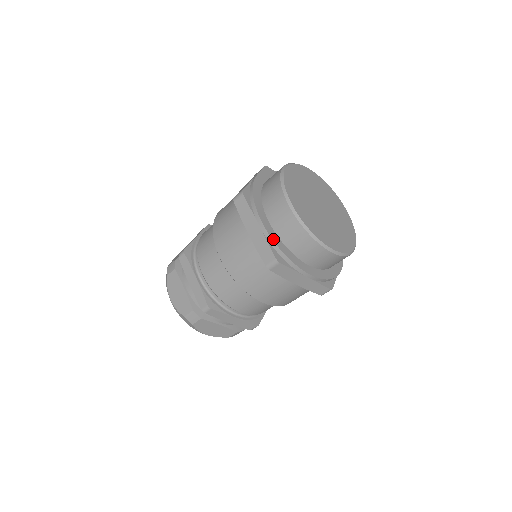
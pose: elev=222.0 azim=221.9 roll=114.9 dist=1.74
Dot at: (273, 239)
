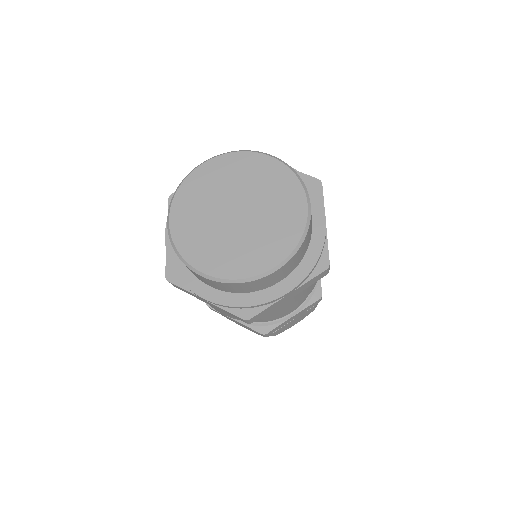
Dot at: (225, 304)
